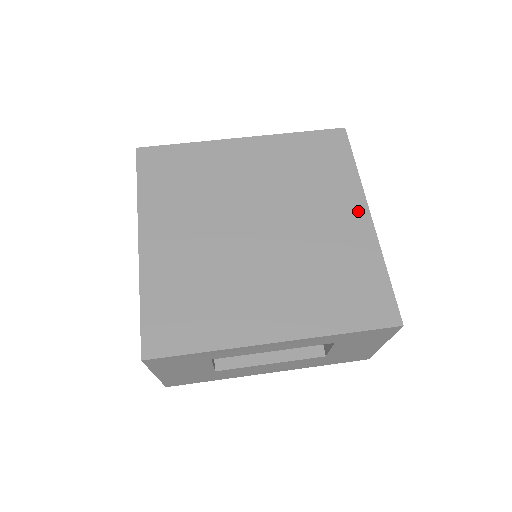
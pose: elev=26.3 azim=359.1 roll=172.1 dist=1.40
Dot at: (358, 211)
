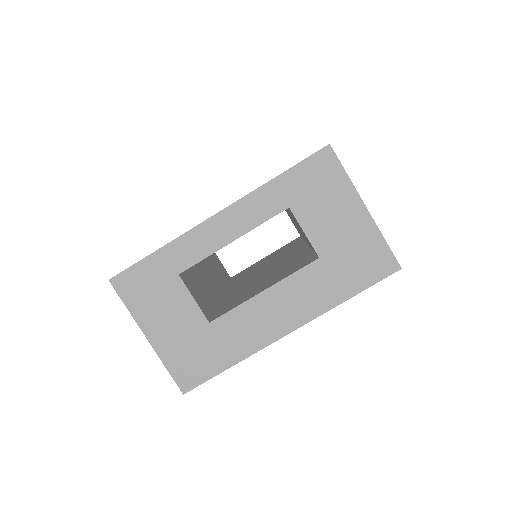
Dot at: occluded
